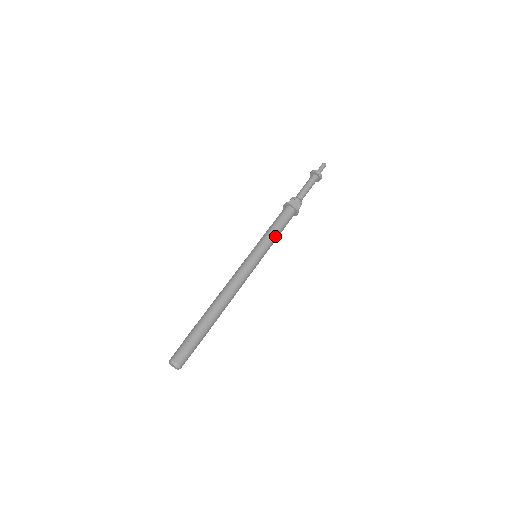
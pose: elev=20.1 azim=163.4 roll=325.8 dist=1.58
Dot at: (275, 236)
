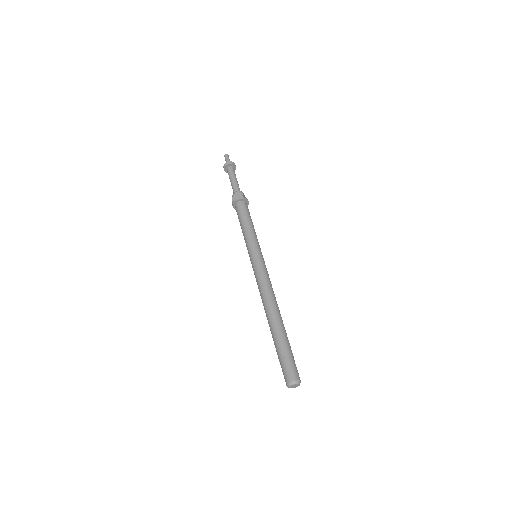
Dot at: (250, 230)
